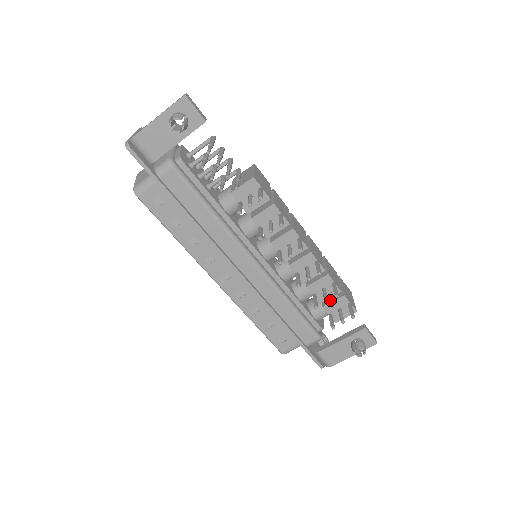
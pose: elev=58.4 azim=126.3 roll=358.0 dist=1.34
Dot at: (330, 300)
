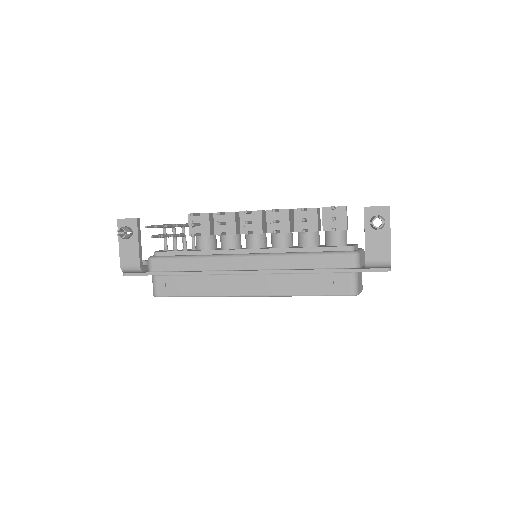
Dot at: (322, 222)
